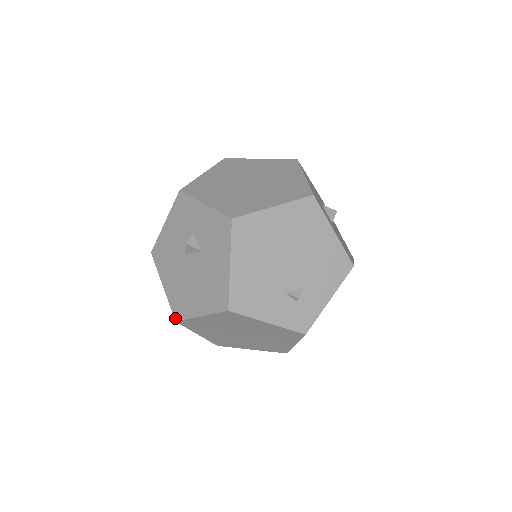
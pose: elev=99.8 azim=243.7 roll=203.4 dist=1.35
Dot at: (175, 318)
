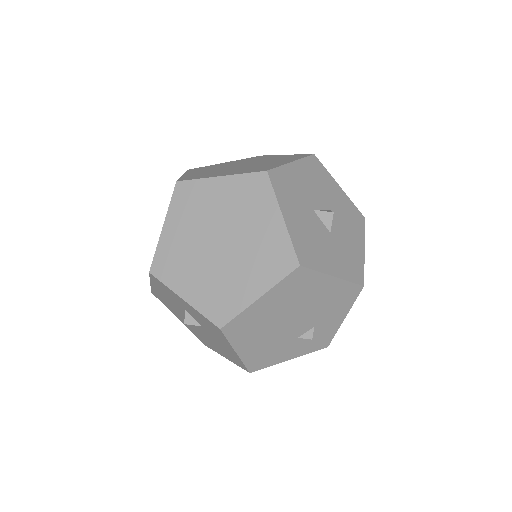
Dot at: occluded
